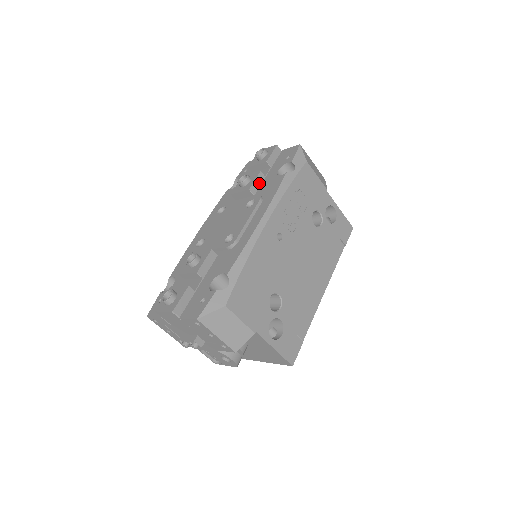
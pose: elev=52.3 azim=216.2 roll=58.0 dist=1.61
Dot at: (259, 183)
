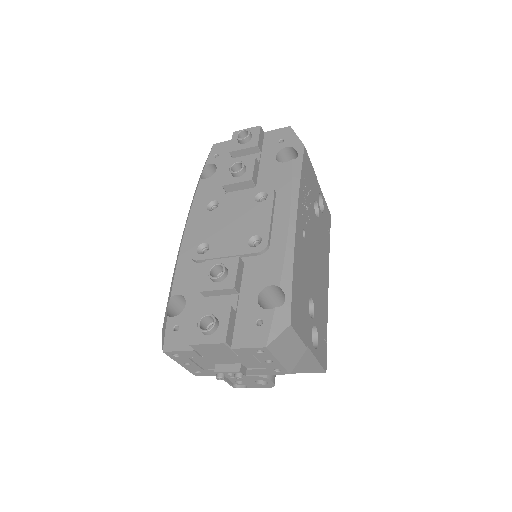
Dot at: (256, 172)
